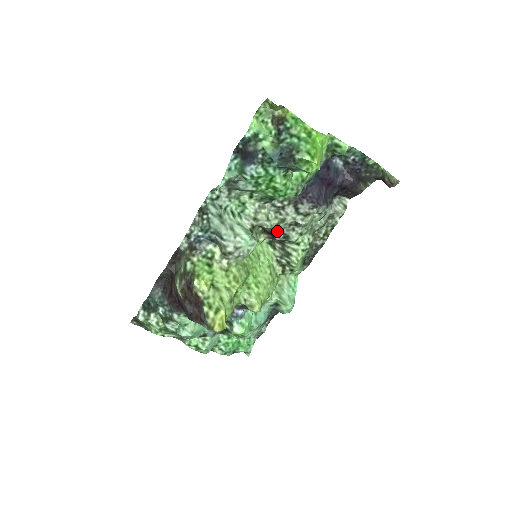
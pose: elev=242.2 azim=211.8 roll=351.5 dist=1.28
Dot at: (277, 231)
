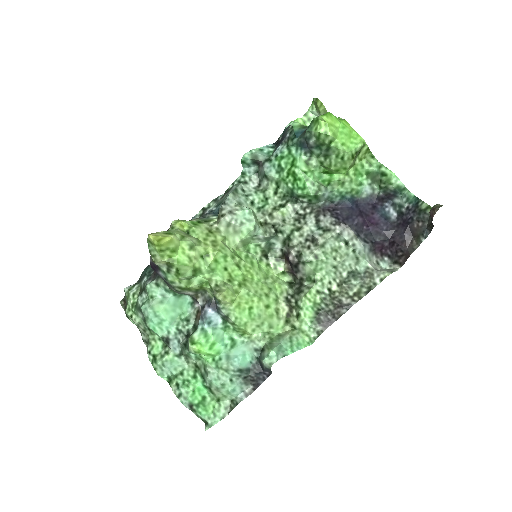
Dot at: (292, 247)
